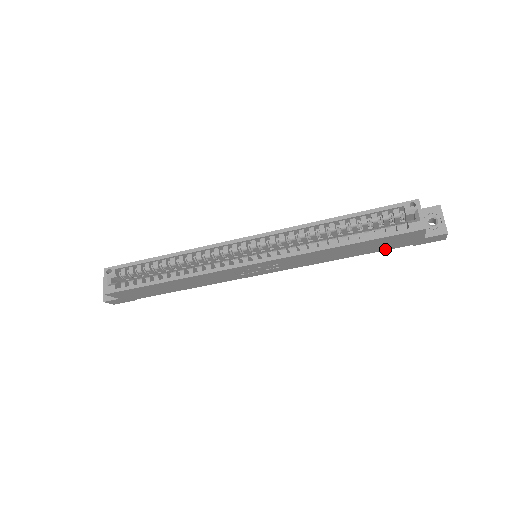
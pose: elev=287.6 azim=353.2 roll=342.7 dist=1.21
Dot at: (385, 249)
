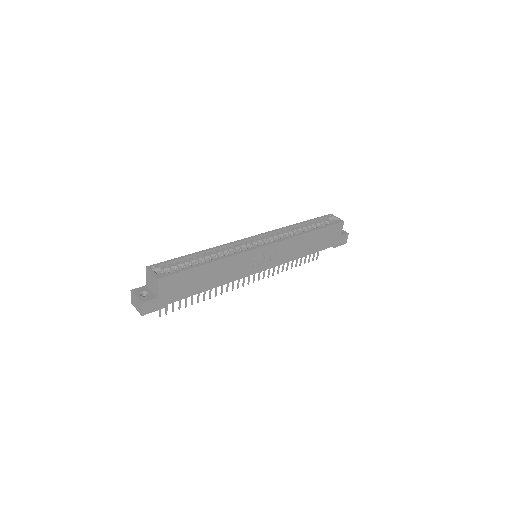
Dot at: (323, 248)
